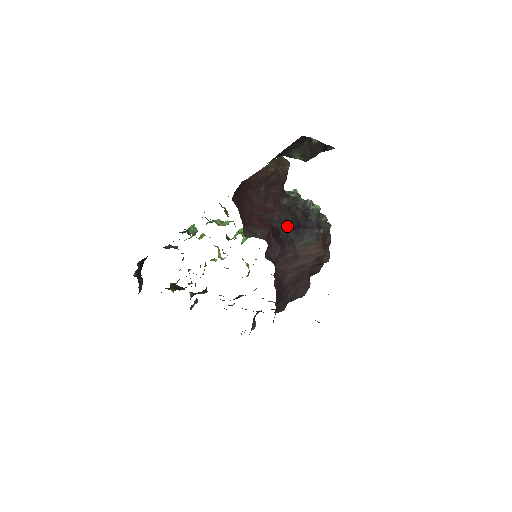
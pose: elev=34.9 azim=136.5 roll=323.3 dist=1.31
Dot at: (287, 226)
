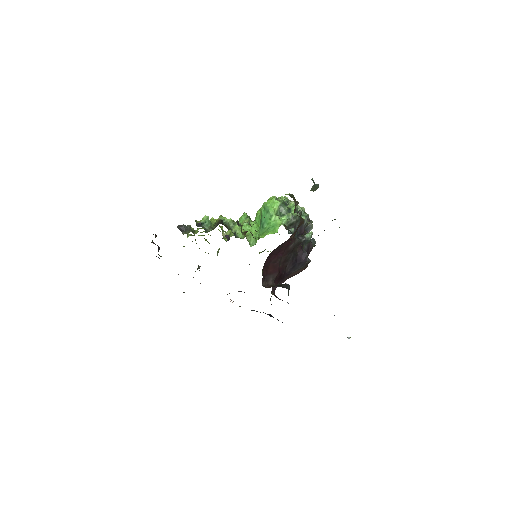
Dot at: (289, 263)
